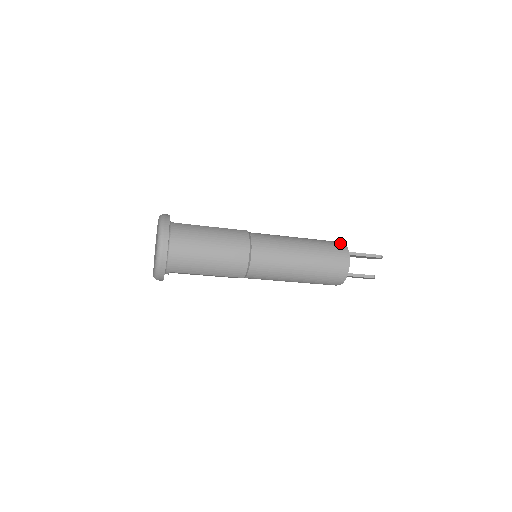
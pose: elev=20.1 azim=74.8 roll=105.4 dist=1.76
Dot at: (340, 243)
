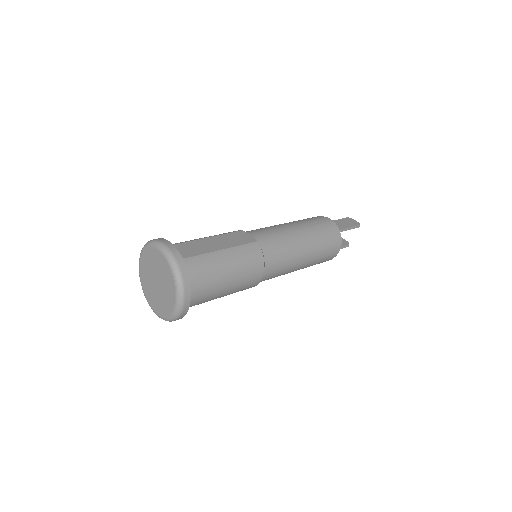
Dot at: (334, 226)
